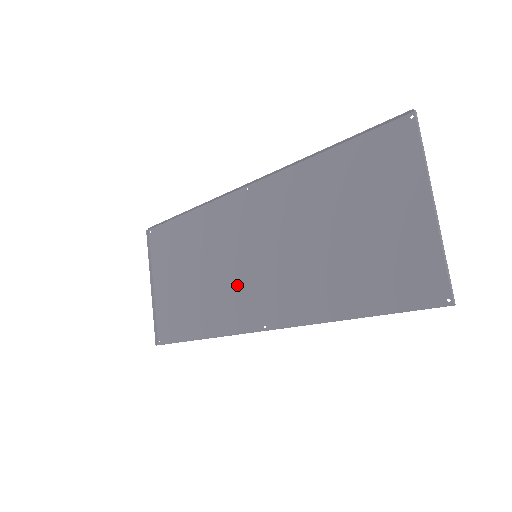
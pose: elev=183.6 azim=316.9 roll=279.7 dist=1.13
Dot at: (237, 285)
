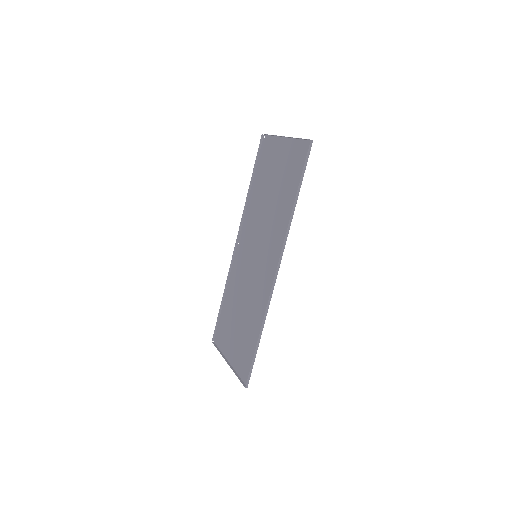
Dot at: (257, 280)
